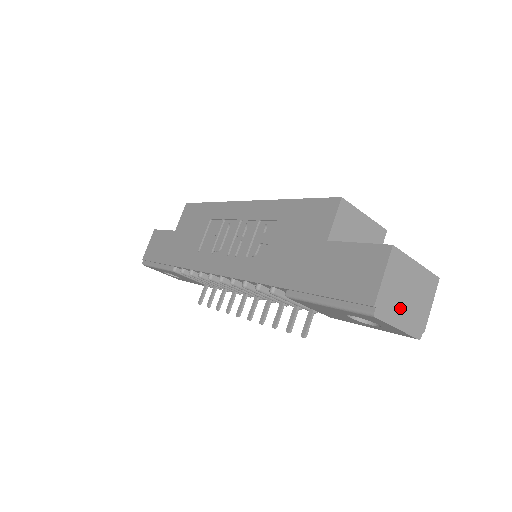
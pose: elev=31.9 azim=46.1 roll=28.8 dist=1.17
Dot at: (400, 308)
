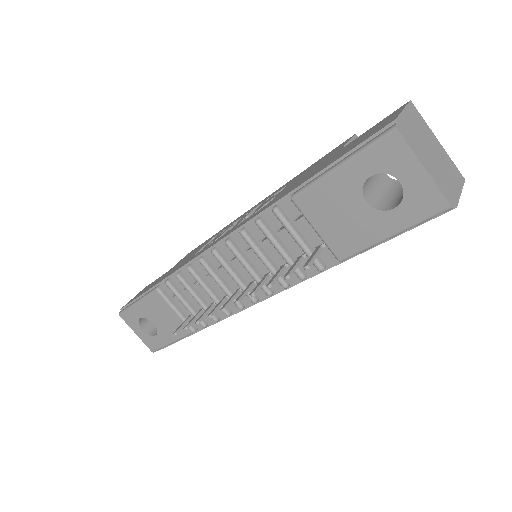
Dot at: (424, 154)
